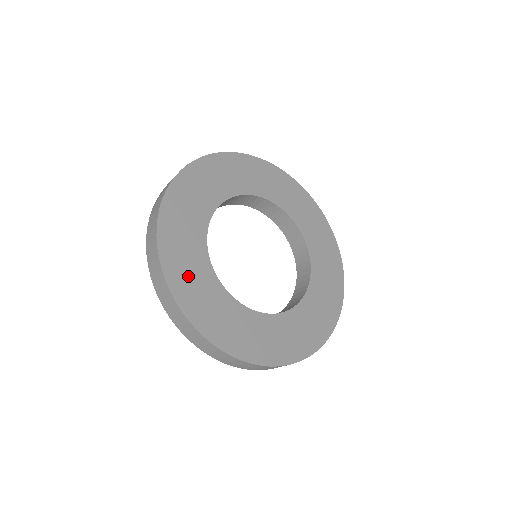
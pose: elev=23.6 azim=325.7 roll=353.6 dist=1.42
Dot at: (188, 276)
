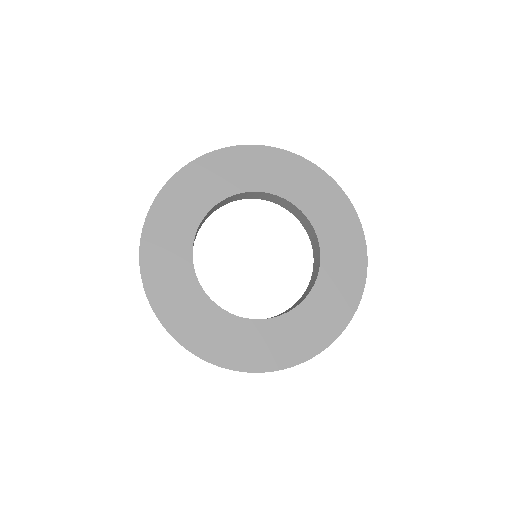
Dot at: (164, 242)
